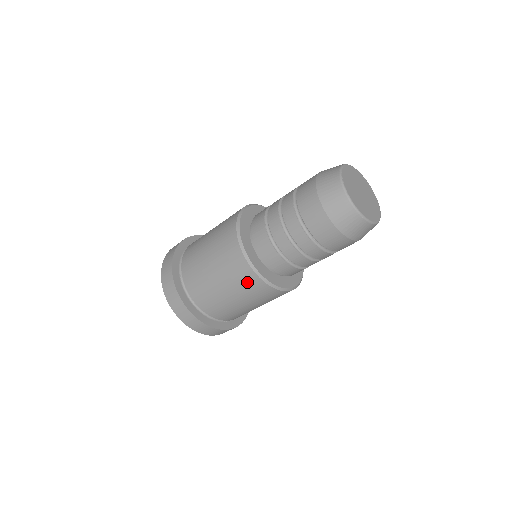
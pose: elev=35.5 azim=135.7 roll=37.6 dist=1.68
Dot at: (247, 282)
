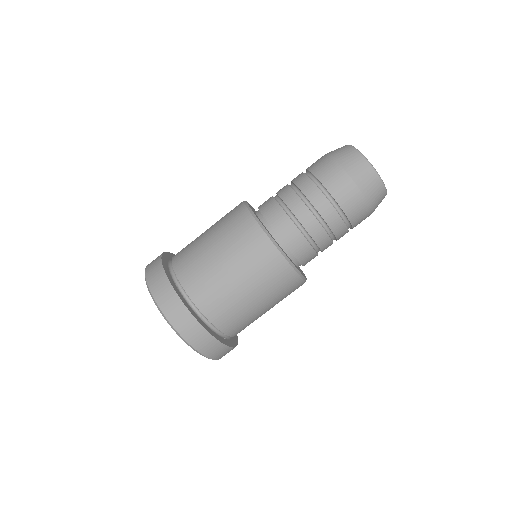
Dot at: (231, 213)
